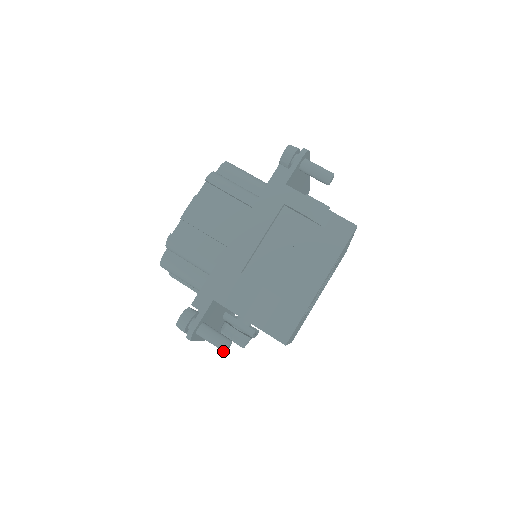
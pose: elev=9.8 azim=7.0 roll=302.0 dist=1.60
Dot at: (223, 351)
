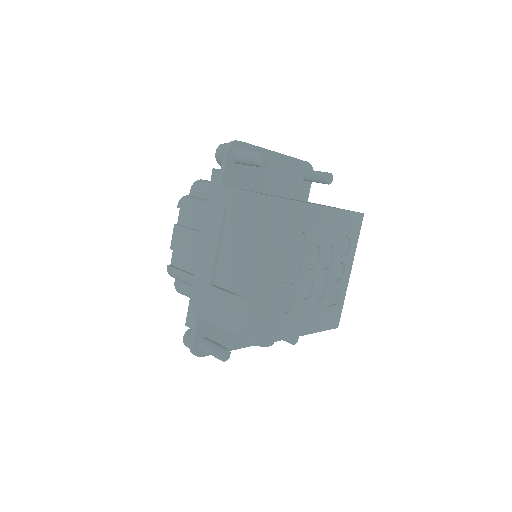
Dot at: occluded
